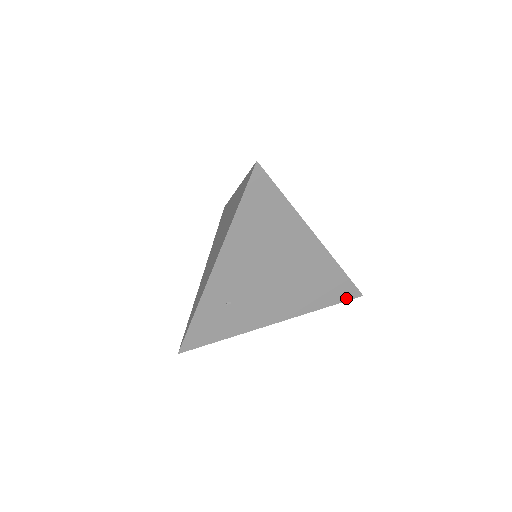
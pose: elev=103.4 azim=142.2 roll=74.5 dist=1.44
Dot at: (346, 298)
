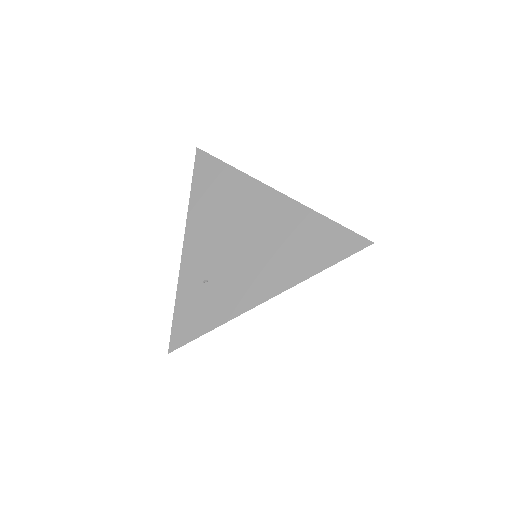
Dot at: (350, 251)
